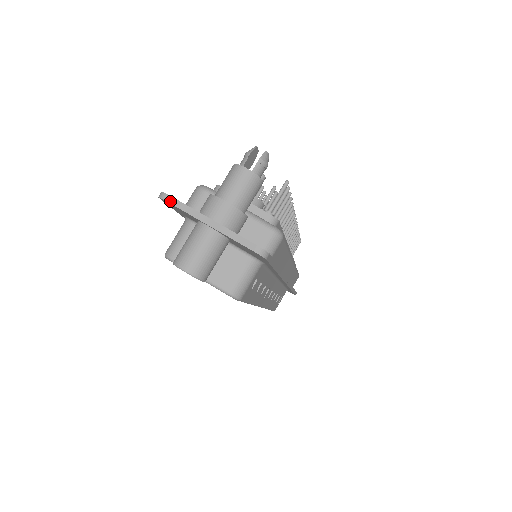
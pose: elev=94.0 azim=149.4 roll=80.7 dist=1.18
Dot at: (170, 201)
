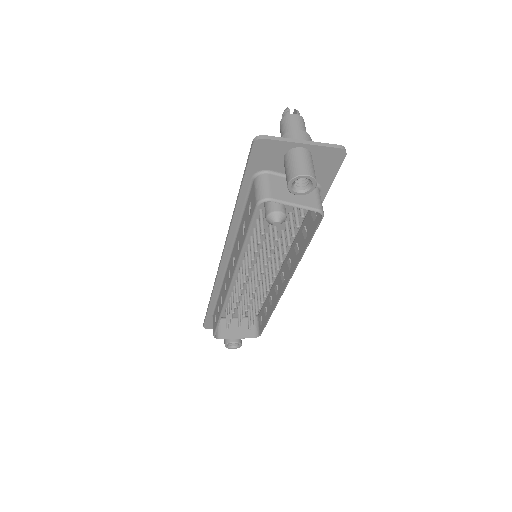
Dot at: (268, 138)
